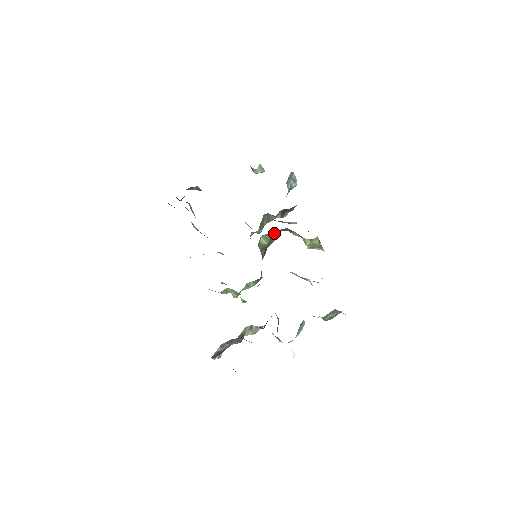
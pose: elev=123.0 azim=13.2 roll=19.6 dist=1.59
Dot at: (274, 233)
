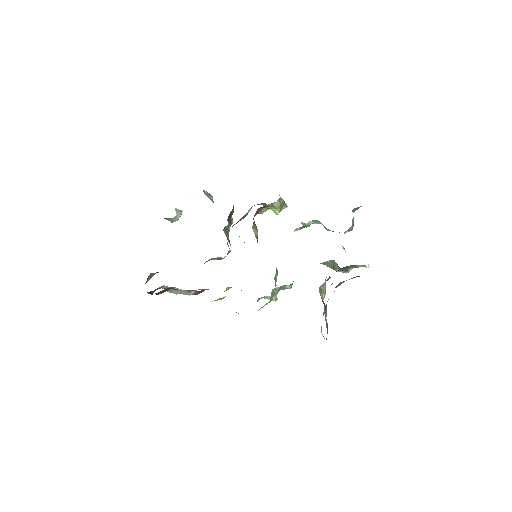
Dot at: (254, 221)
